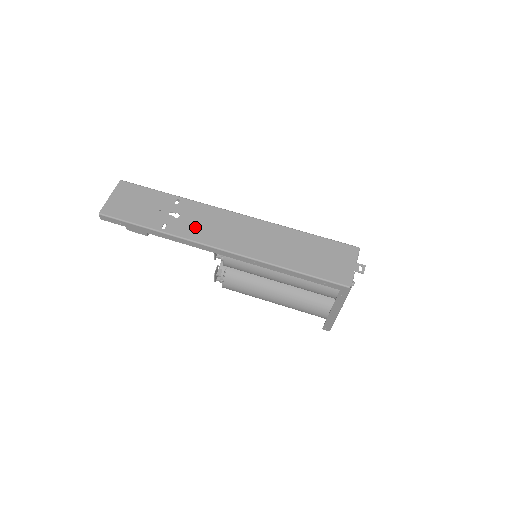
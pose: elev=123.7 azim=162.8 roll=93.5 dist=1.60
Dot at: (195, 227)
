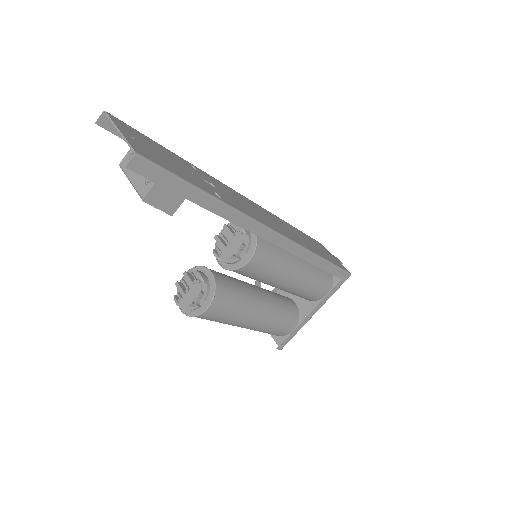
Dot at: (239, 203)
